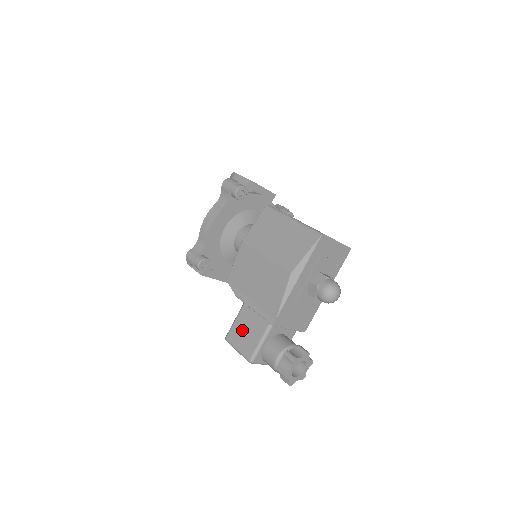
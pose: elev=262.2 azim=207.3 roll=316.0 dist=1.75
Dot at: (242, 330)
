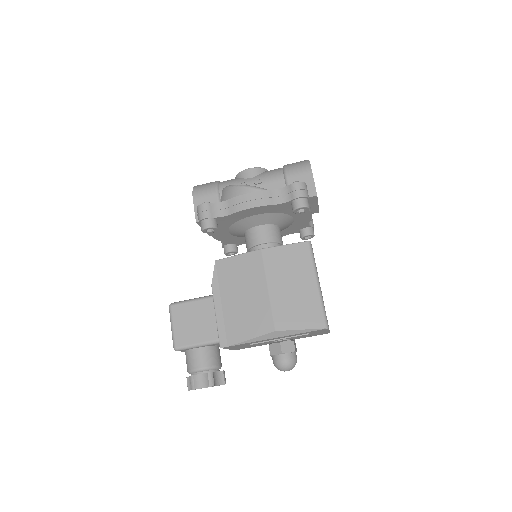
Dot at: (191, 317)
